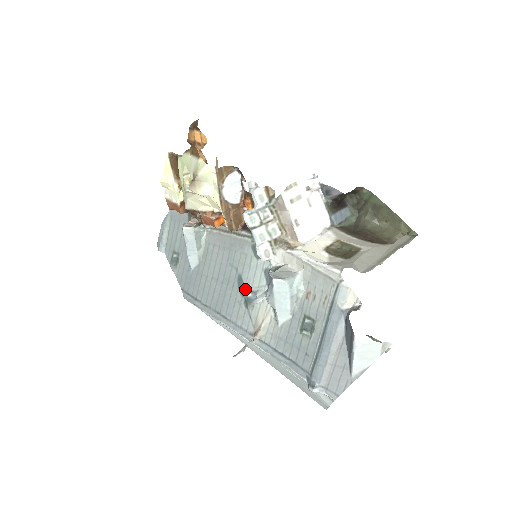
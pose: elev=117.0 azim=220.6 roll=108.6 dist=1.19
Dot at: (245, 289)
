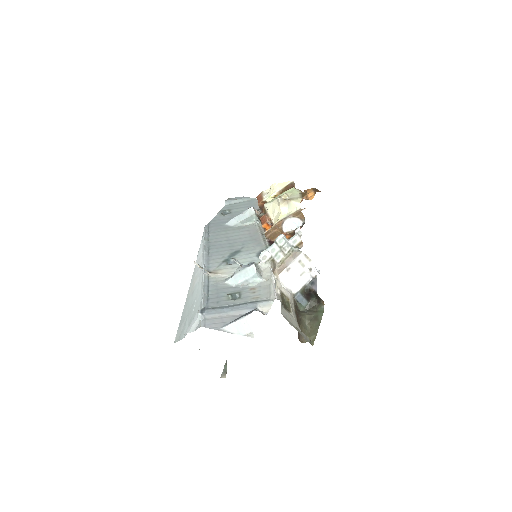
Dot at: (234, 257)
